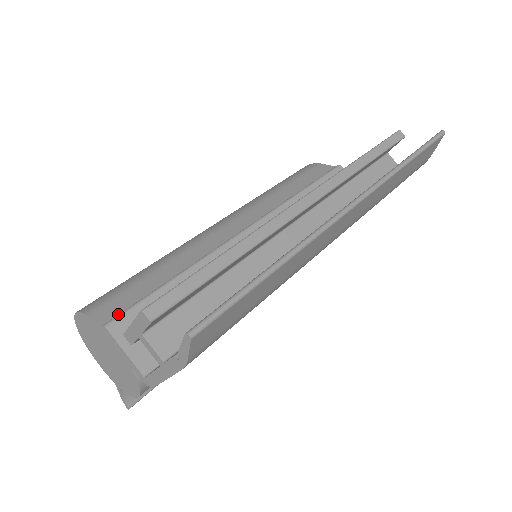
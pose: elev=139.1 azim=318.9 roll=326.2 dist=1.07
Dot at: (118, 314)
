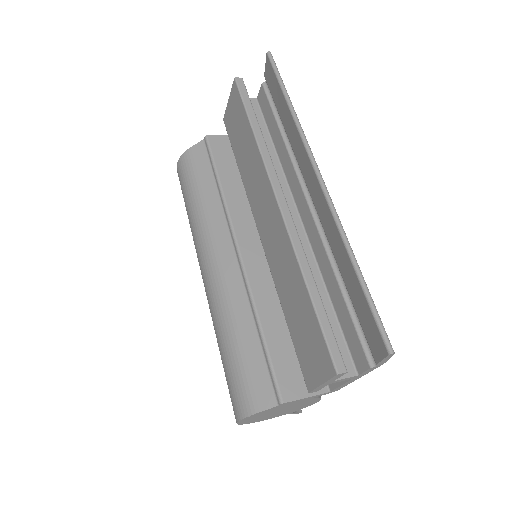
Dot at: (272, 389)
